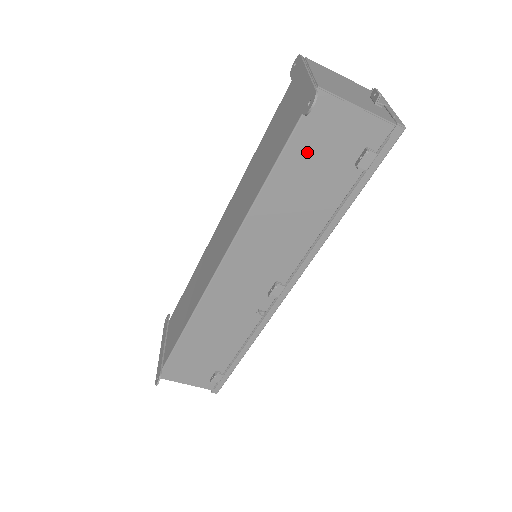
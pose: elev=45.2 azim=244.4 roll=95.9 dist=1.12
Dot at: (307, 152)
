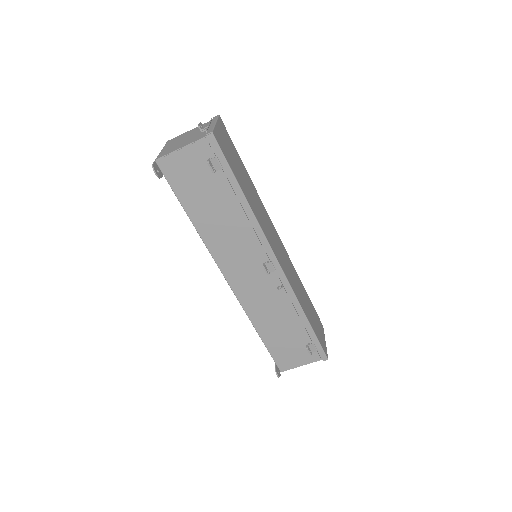
Dot at: (188, 189)
